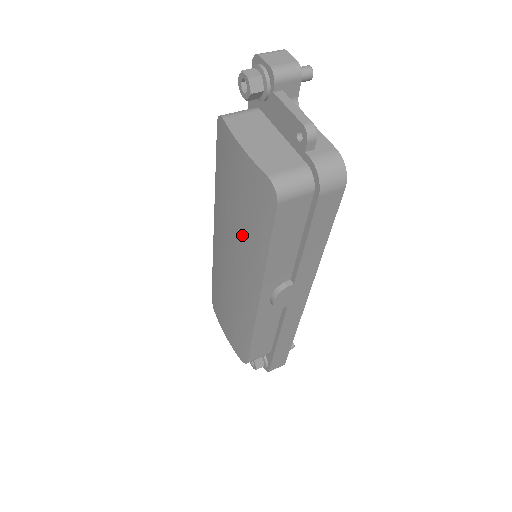
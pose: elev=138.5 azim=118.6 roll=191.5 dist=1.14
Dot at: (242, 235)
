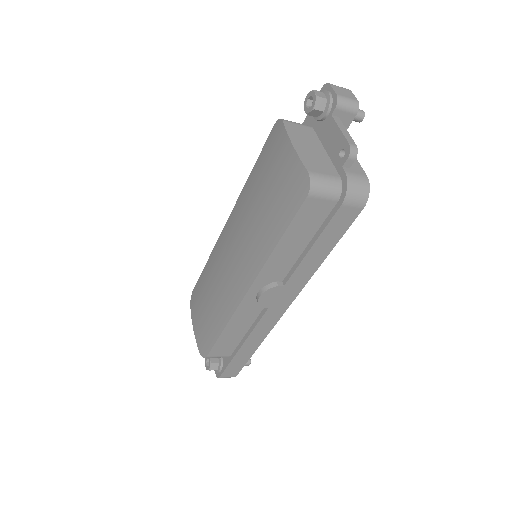
Dot at: (258, 224)
